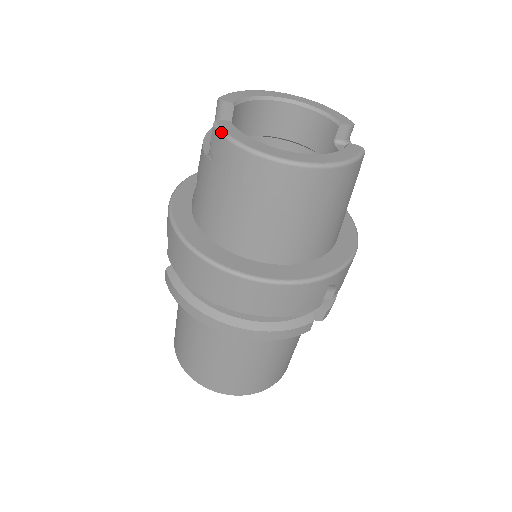
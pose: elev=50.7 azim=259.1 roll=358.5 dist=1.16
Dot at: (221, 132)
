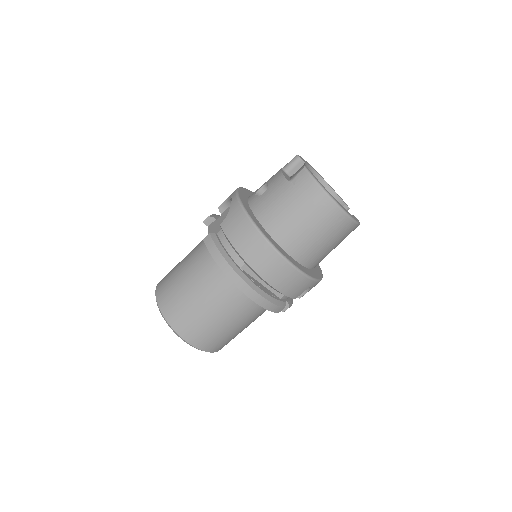
Dot at: (310, 173)
